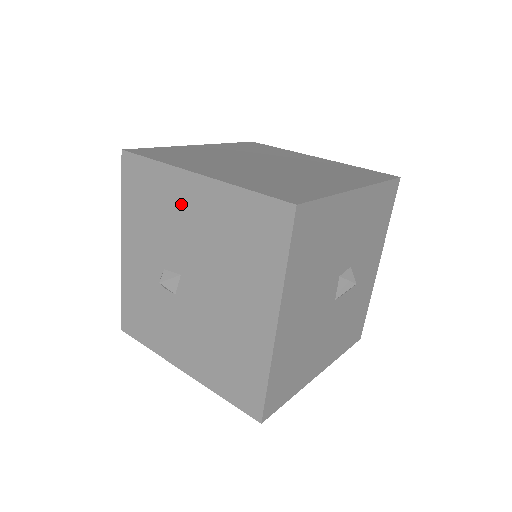
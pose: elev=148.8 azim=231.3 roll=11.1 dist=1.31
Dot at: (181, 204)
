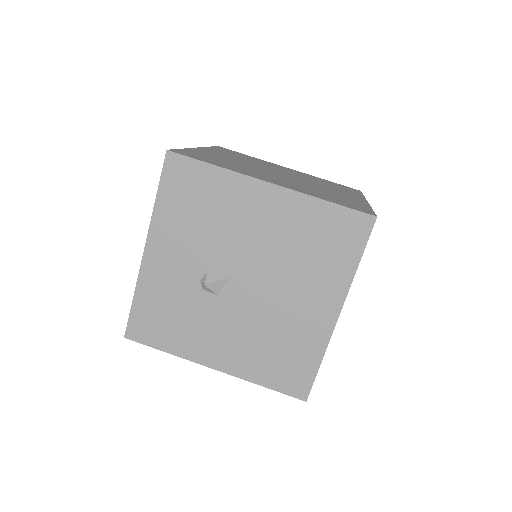
Dot at: (244, 210)
